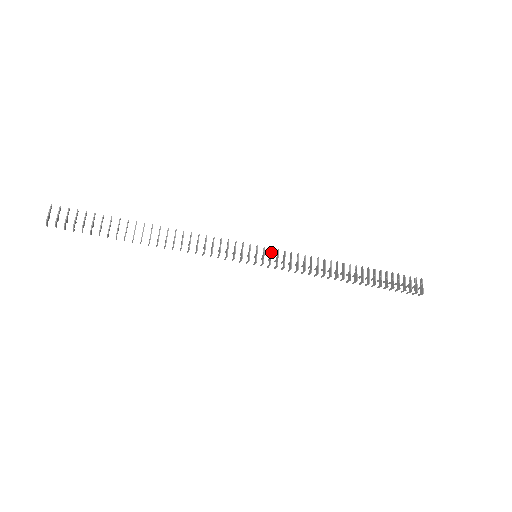
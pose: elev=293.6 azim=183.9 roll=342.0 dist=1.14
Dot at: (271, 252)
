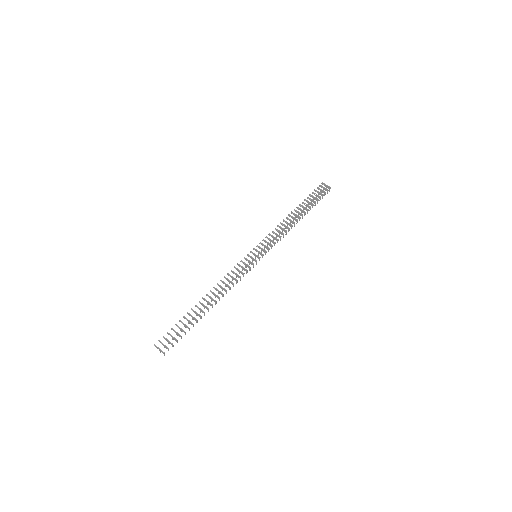
Dot at: (259, 247)
